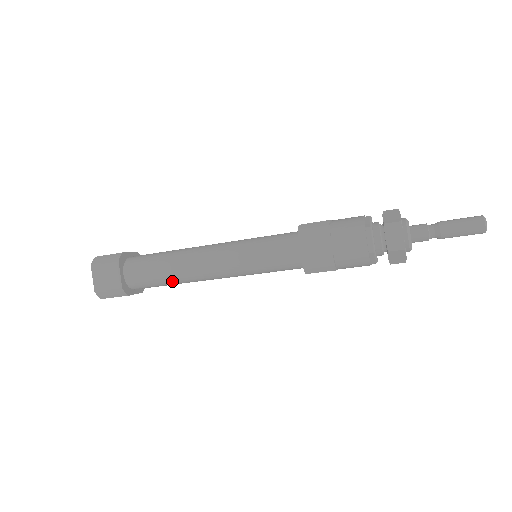
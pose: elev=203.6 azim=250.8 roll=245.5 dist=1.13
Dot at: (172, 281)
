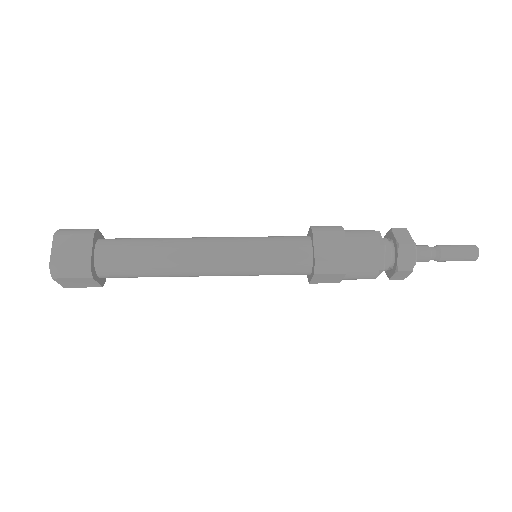
Dot at: occluded
